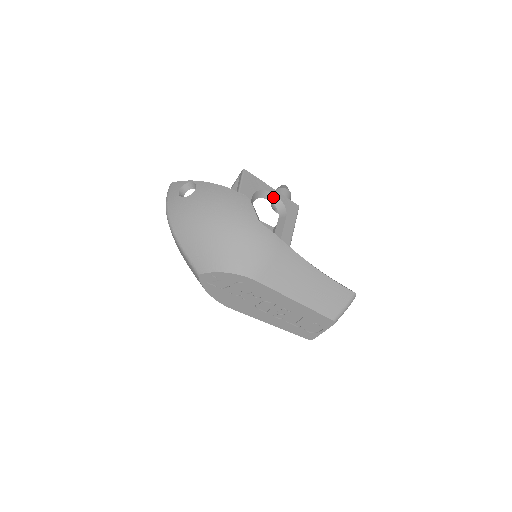
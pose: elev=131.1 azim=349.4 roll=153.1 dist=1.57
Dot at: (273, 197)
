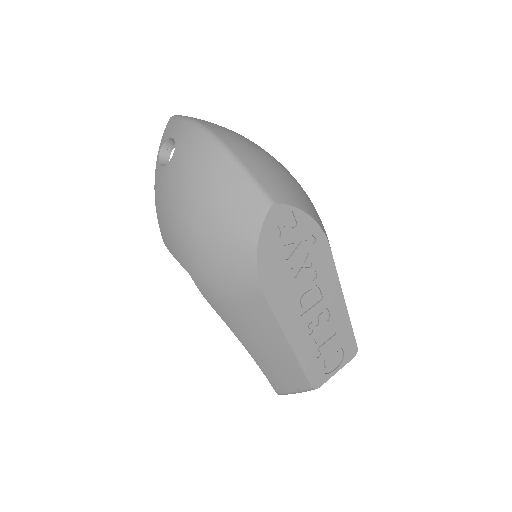
Dot at: occluded
